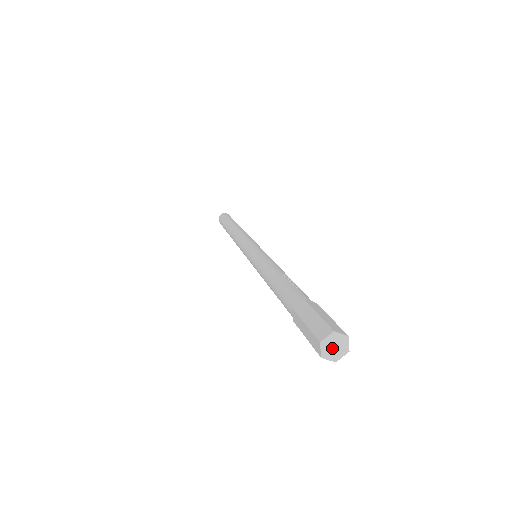
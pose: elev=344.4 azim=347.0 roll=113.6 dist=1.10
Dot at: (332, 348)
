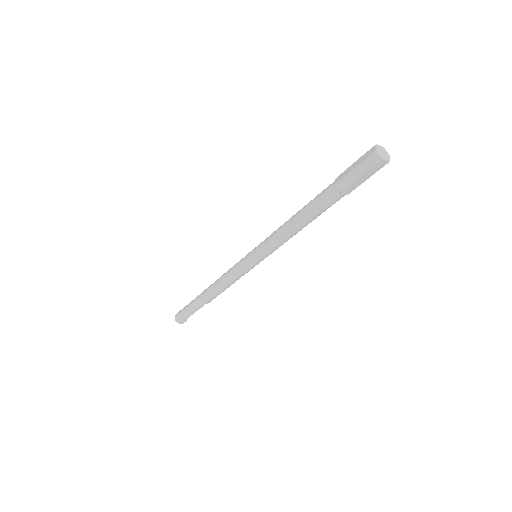
Dot at: (382, 153)
